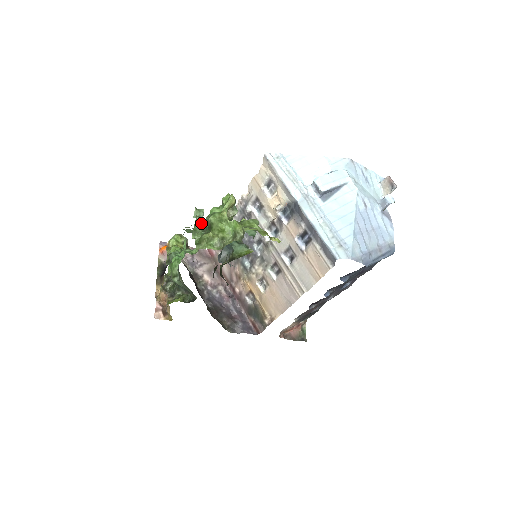
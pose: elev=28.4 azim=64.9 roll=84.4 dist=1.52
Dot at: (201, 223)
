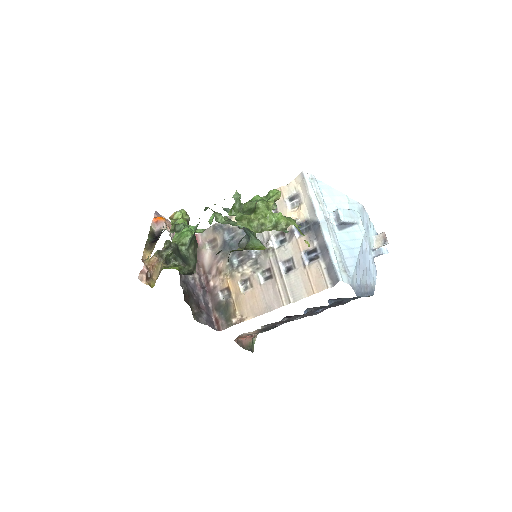
Dot at: (240, 204)
